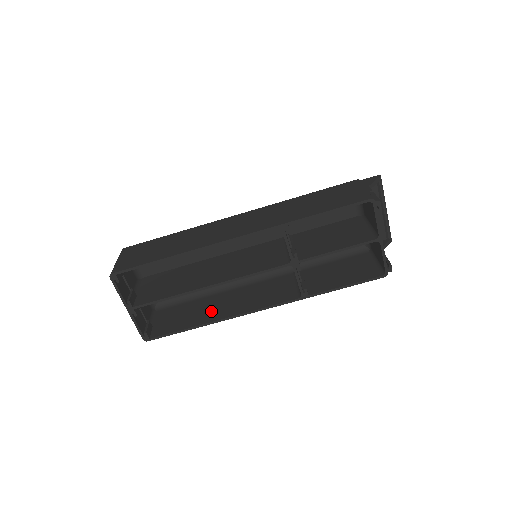
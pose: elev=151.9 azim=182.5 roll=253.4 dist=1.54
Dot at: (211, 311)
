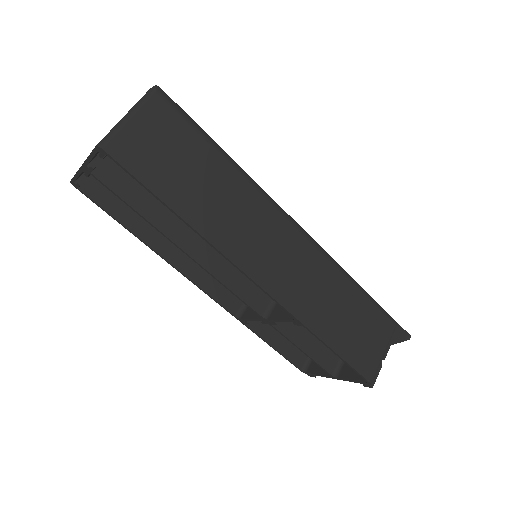
Dot at: occluded
